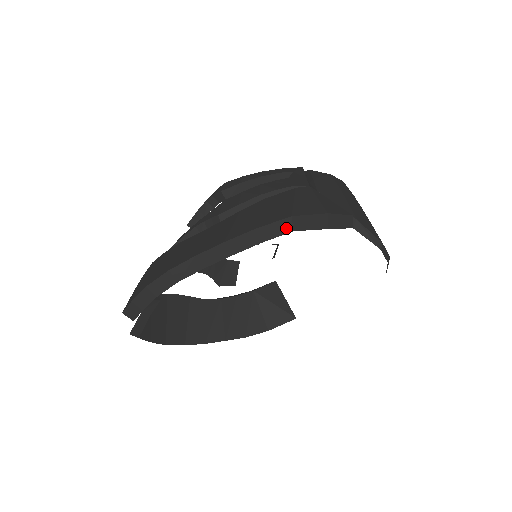
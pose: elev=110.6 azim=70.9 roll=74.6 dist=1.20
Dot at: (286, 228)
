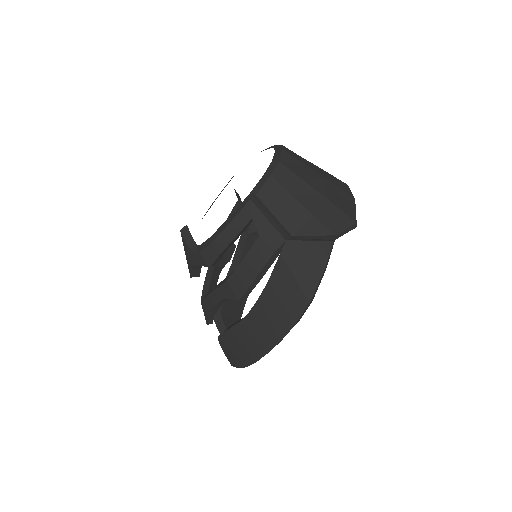
Dot at: (309, 305)
